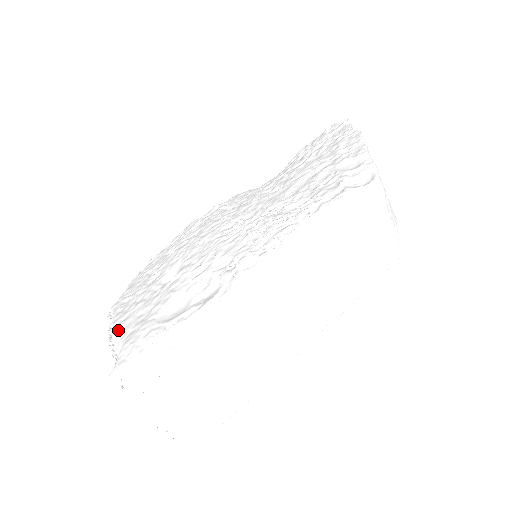
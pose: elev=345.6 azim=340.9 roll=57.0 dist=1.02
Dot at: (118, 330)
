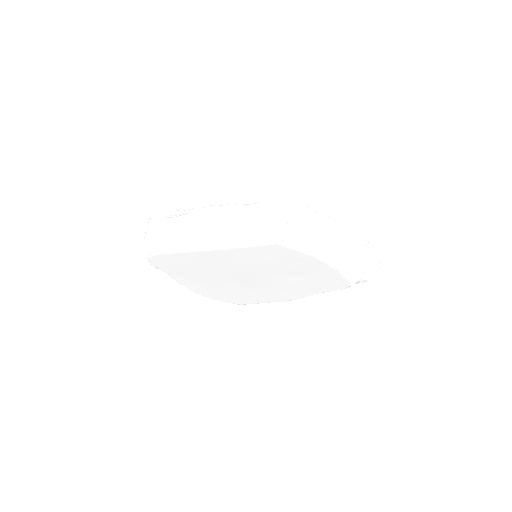
Dot at: occluded
